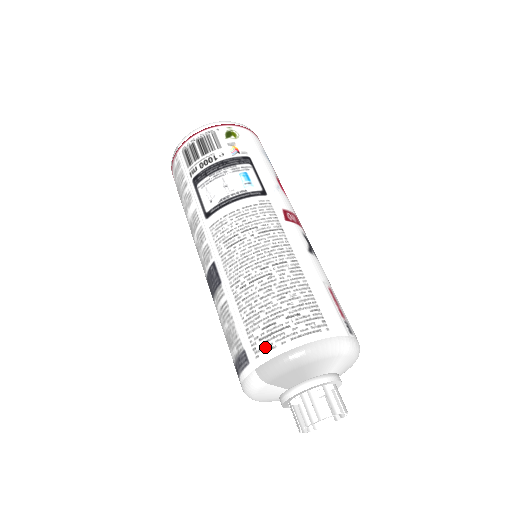
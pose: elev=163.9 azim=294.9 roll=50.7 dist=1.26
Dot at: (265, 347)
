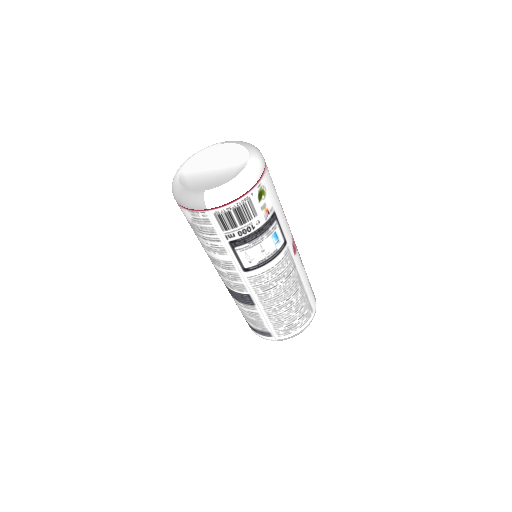
Dot at: (285, 334)
